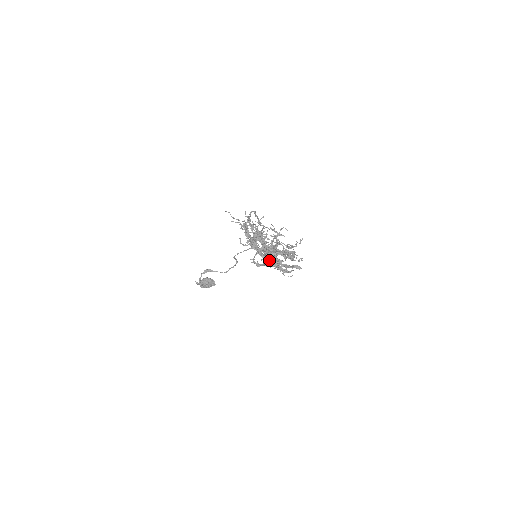
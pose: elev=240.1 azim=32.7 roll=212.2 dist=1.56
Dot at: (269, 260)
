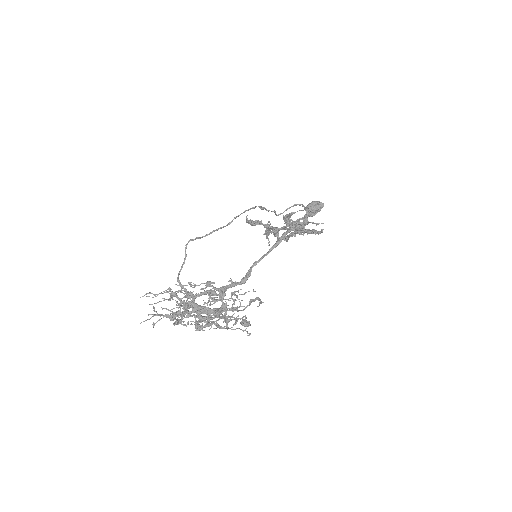
Dot at: occluded
